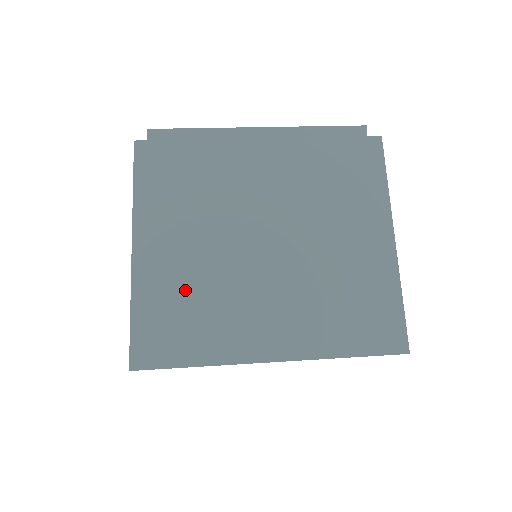
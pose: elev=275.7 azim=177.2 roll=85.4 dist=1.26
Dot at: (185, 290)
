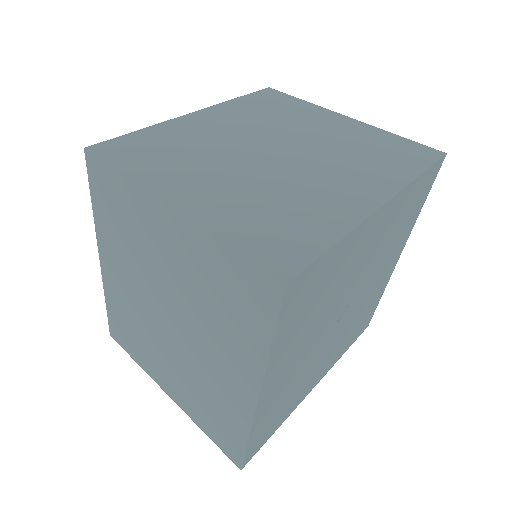
Dot at: (253, 202)
